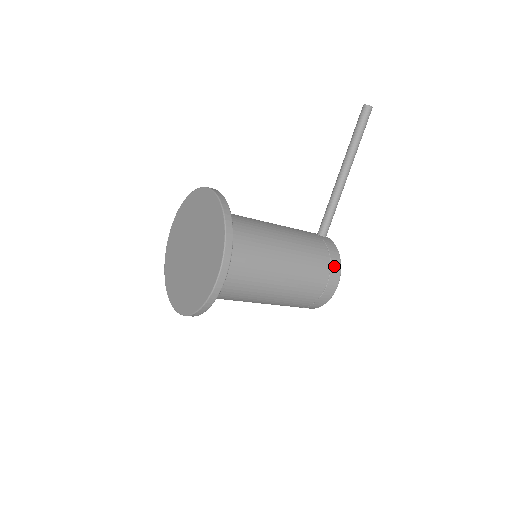
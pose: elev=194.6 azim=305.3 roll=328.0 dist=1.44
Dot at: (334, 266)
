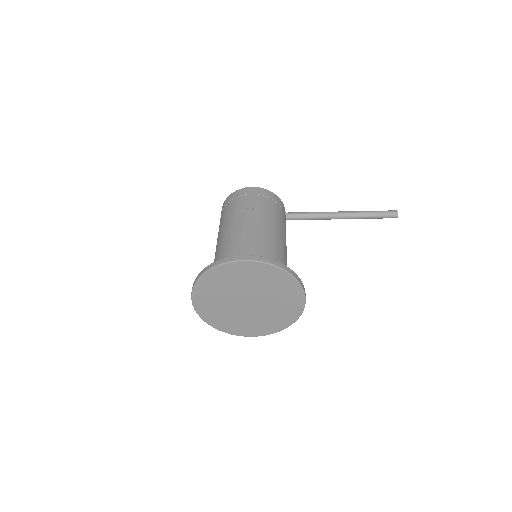
Dot at: occluded
